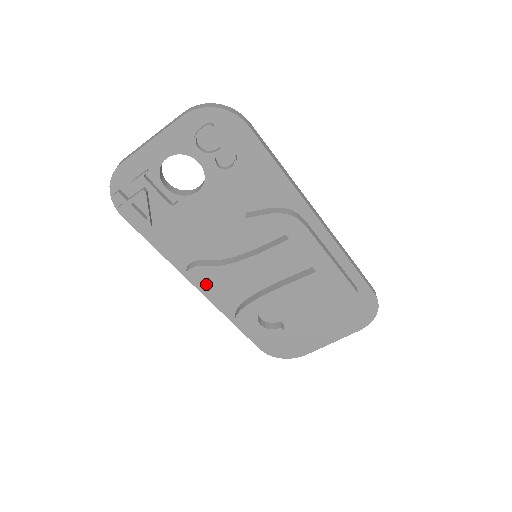
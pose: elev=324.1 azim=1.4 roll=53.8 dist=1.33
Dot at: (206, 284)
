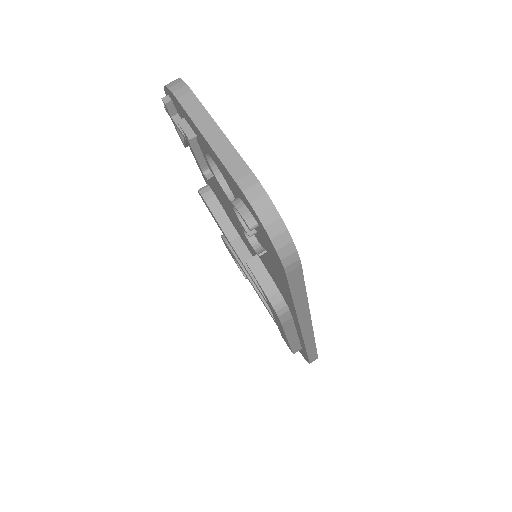
Dot at: occluded
